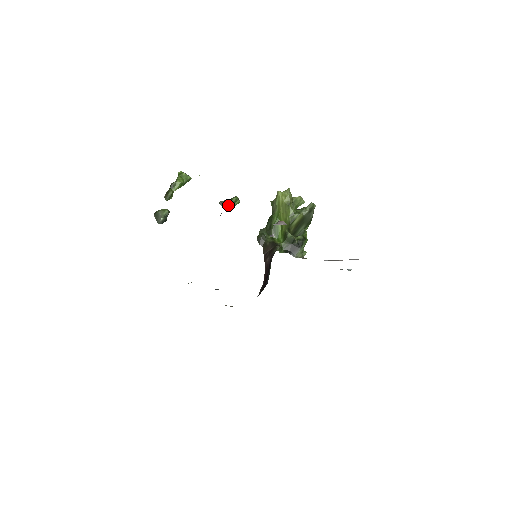
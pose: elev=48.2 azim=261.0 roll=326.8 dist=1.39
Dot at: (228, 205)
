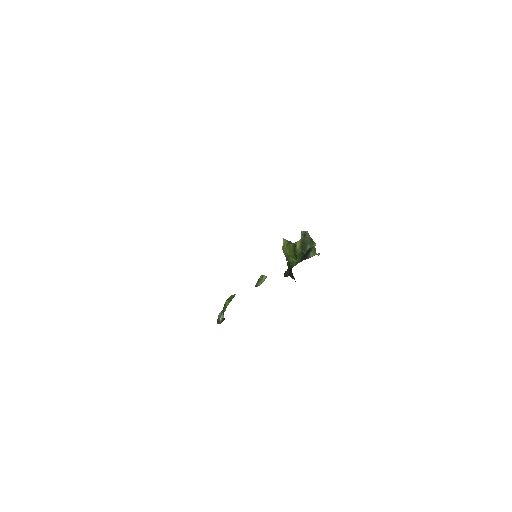
Dot at: (259, 283)
